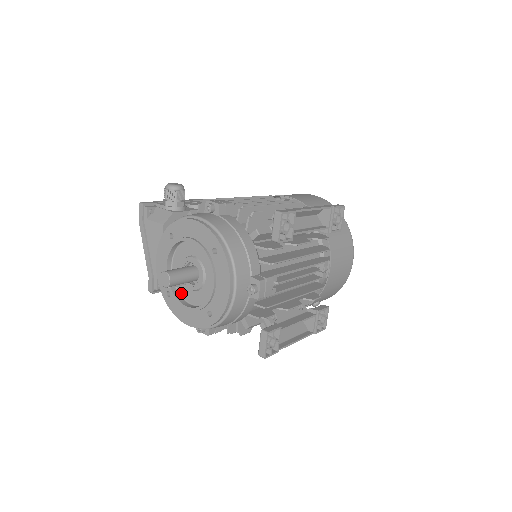
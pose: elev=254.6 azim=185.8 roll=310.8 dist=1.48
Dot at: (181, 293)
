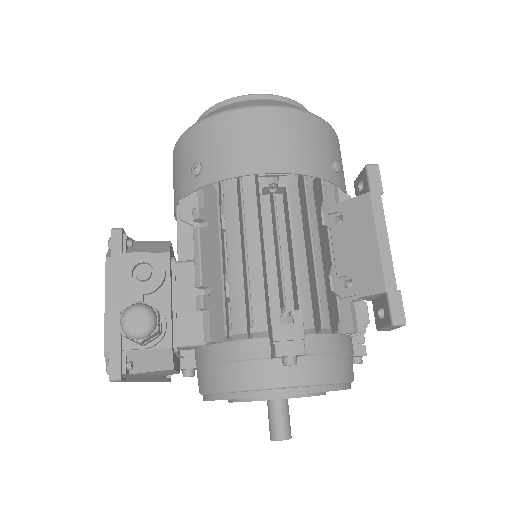
Dot at: occluded
